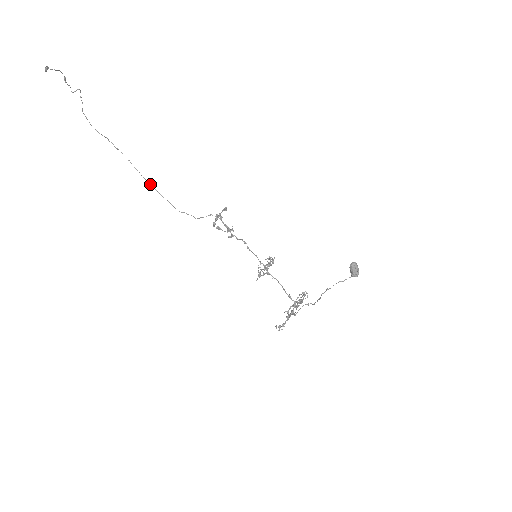
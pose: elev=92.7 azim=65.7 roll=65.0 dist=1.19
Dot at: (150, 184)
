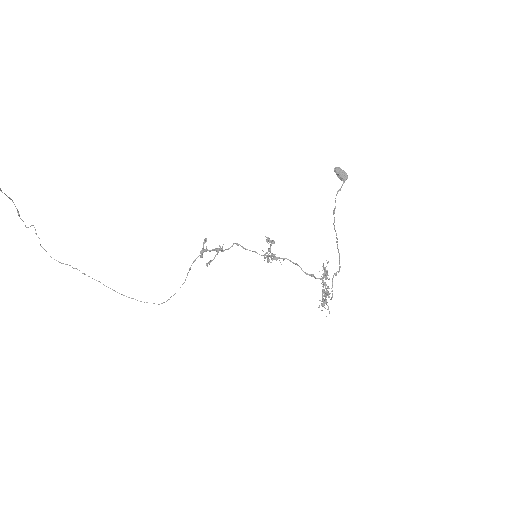
Dot at: (128, 297)
